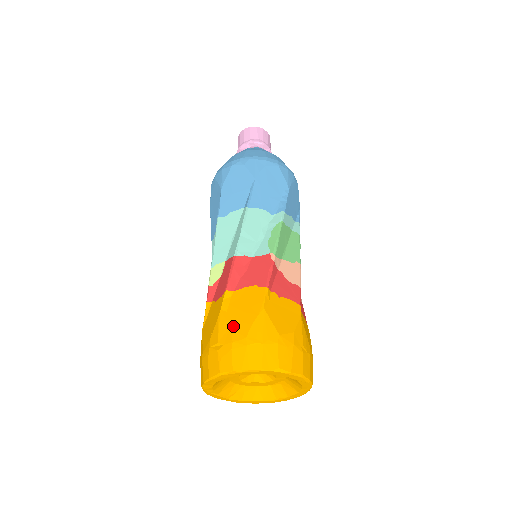
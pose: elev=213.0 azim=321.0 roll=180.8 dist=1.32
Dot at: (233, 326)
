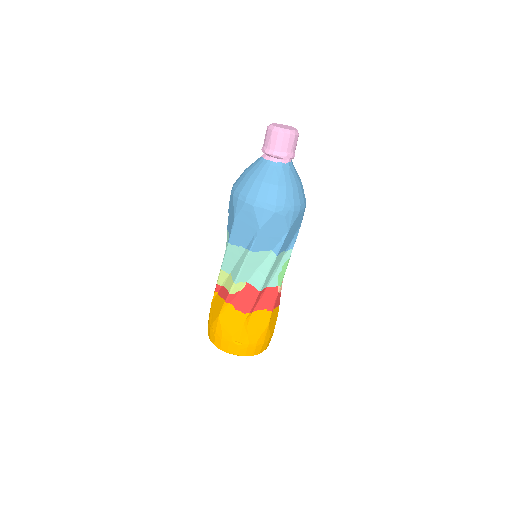
Dot at: (250, 336)
